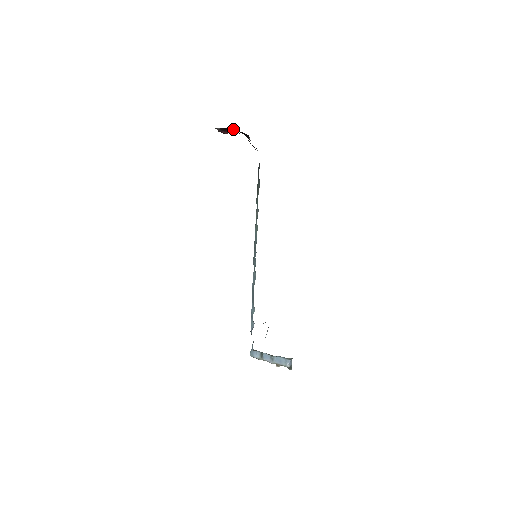
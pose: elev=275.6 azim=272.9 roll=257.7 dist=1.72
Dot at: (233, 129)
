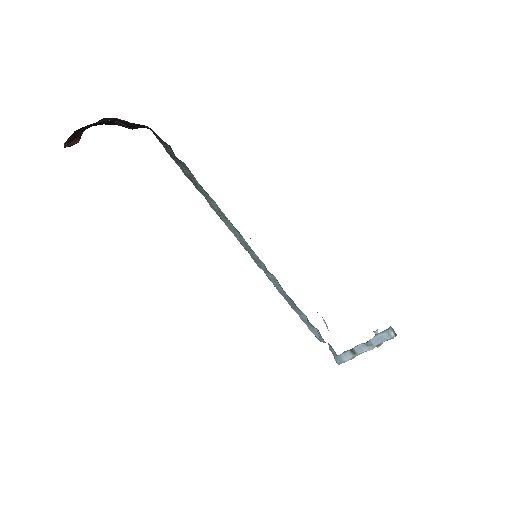
Dot at: (83, 128)
